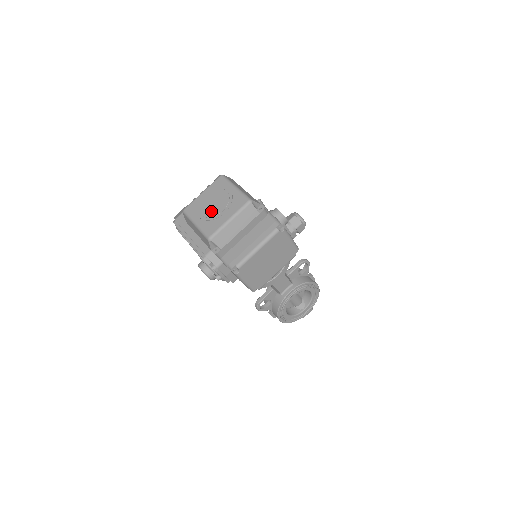
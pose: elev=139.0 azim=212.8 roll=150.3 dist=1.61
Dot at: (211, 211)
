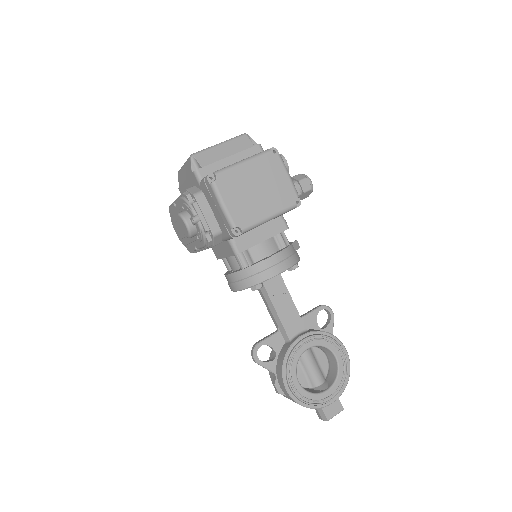
Dot at: occluded
